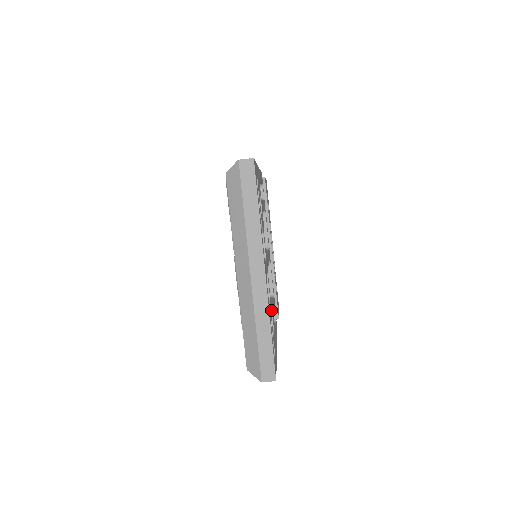
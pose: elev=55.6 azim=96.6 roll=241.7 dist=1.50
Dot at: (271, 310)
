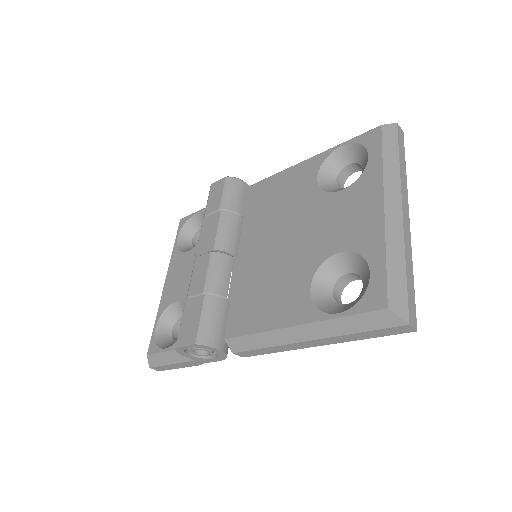
Dot at: (357, 279)
